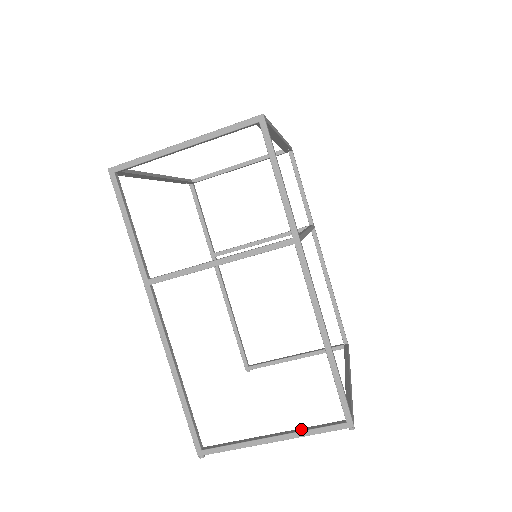
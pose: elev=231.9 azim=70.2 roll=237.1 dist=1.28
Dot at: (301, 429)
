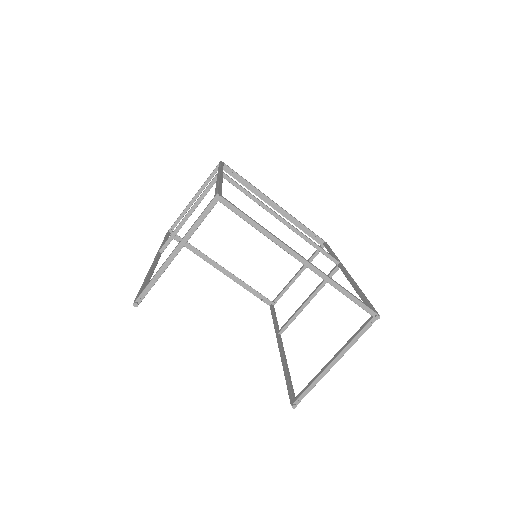
Dot at: (192, 230)
